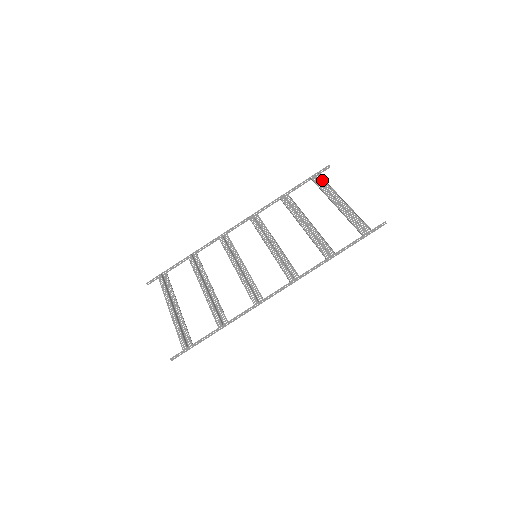
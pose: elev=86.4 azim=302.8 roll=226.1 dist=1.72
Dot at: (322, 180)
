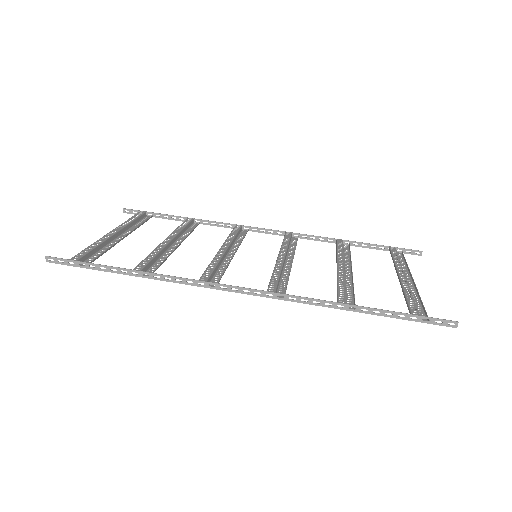
Dot at: (402, 257)
